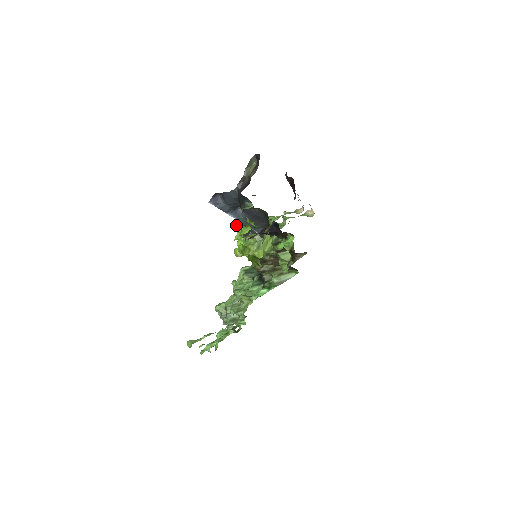
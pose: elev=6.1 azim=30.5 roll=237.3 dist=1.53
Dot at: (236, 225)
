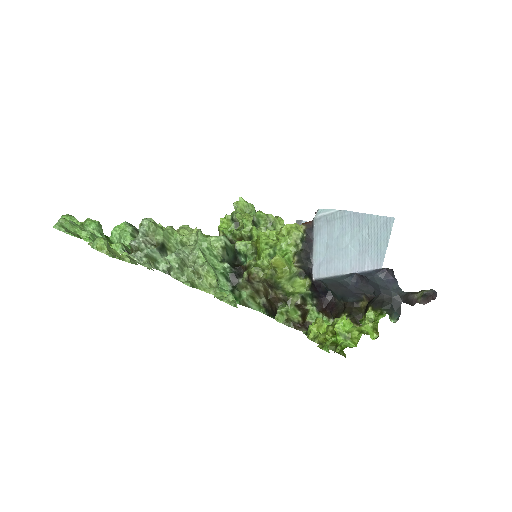
Dot at: (299, 233)
